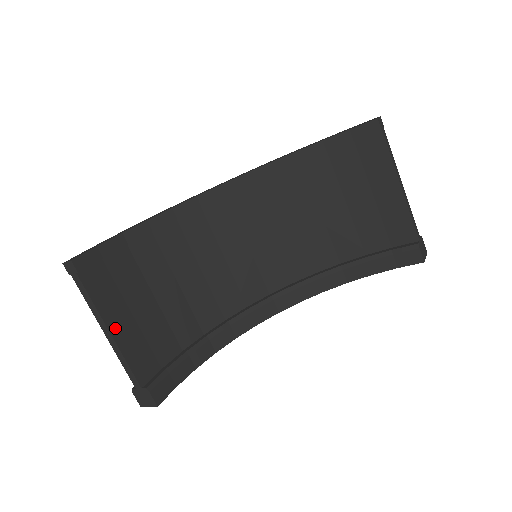
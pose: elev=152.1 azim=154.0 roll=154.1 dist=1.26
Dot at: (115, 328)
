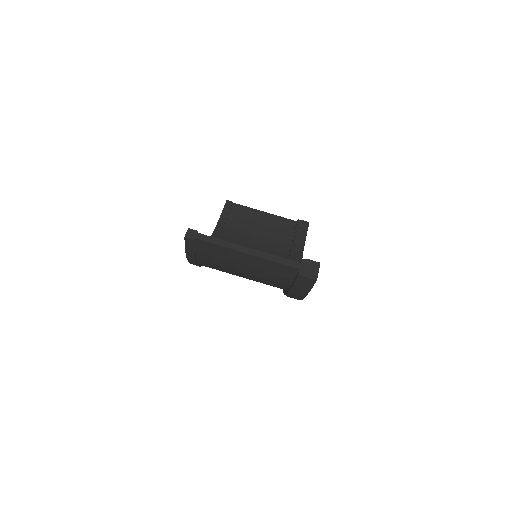
Dot at: occluded
